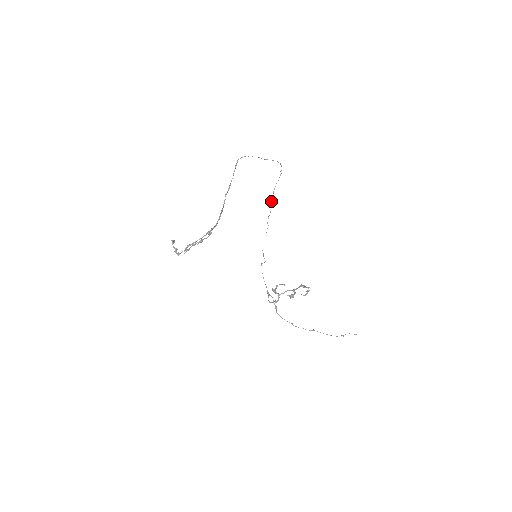
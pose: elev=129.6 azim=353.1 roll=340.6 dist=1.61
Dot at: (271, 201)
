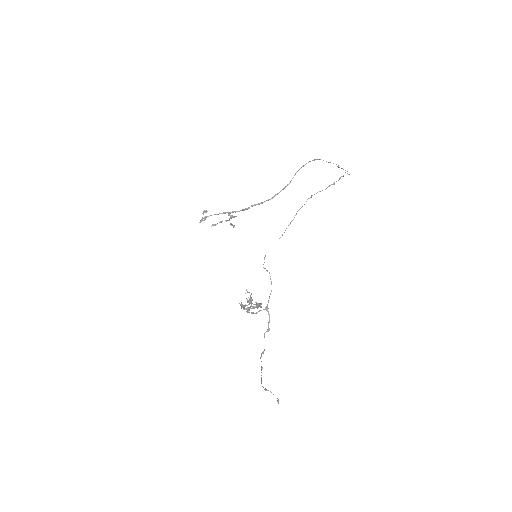
Dot at: (301, 207)
